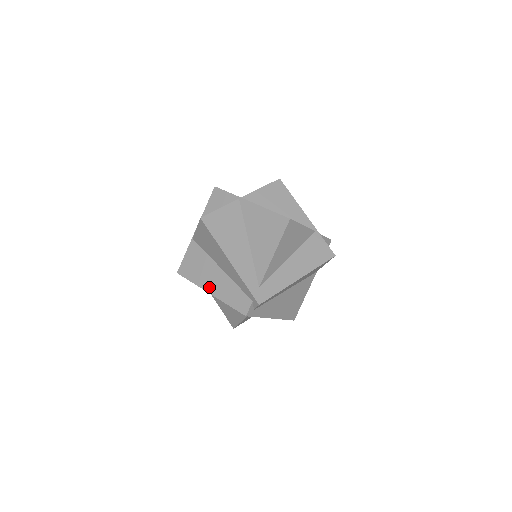
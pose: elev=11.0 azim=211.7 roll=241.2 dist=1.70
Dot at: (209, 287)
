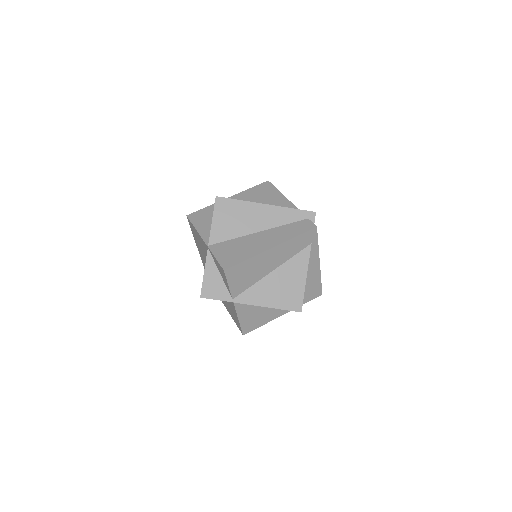
Dot at: (266, 246)
